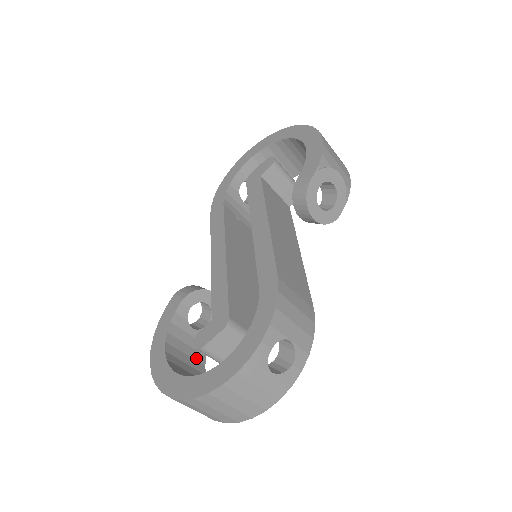
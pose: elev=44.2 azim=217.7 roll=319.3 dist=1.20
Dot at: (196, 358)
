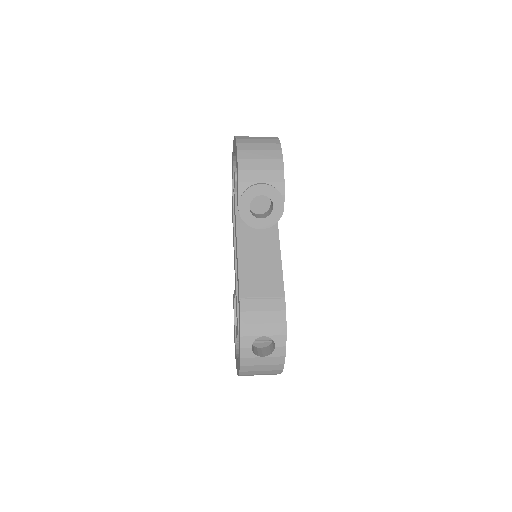
Dot at: occluded
